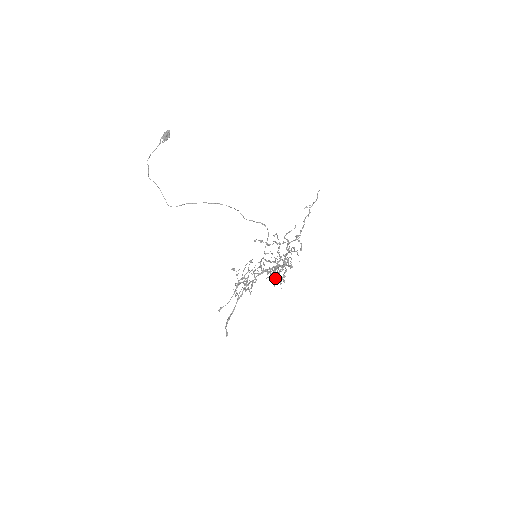
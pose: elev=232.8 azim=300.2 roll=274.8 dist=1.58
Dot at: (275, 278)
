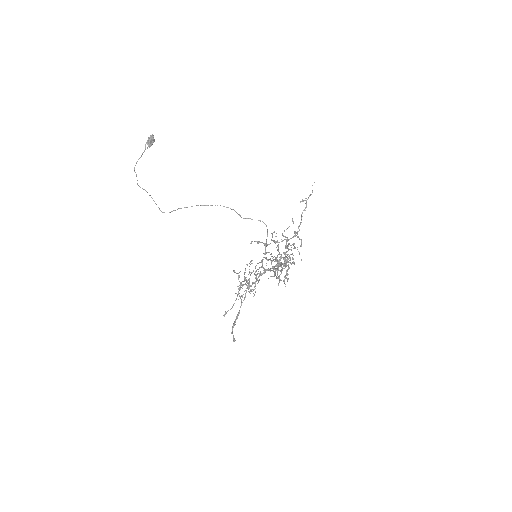
Dot at: (278, 276)
